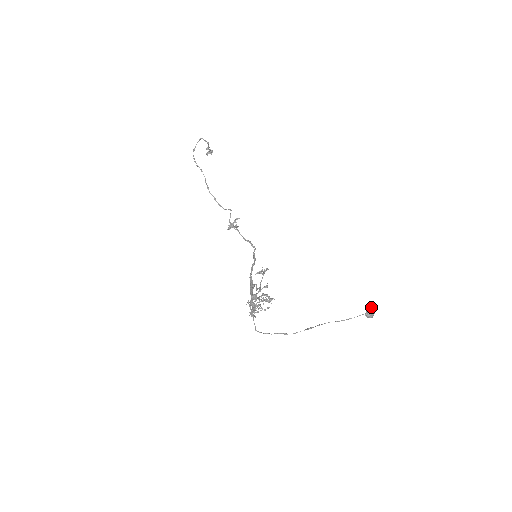
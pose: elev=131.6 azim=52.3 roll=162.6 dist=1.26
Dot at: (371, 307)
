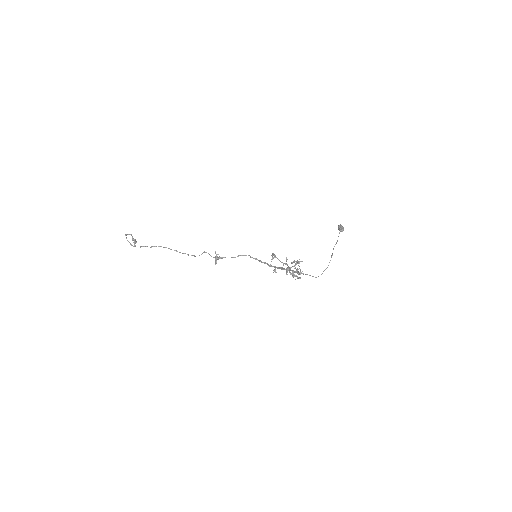
Dot at: (338, 226)
